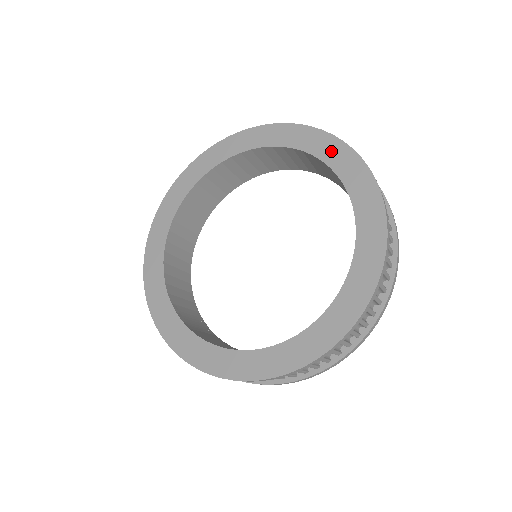
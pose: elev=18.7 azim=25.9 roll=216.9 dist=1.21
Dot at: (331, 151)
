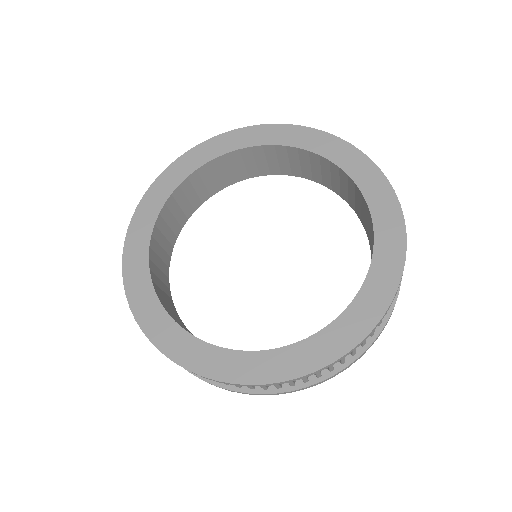
Dot at: (328, 146)
